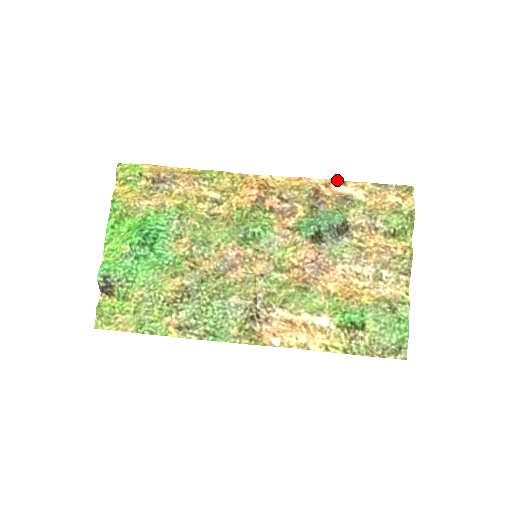
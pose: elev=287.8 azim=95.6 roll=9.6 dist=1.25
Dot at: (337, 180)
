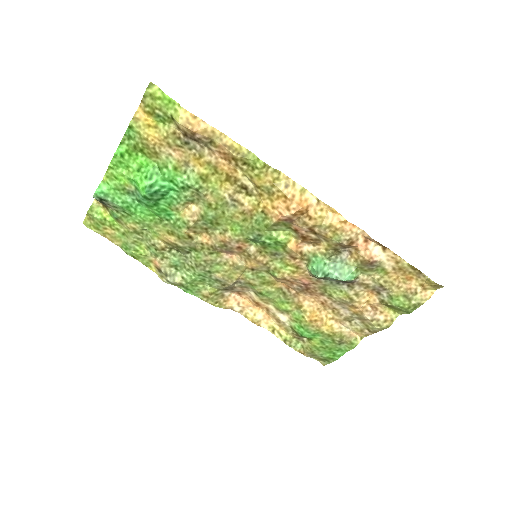
Dot at: occluded
